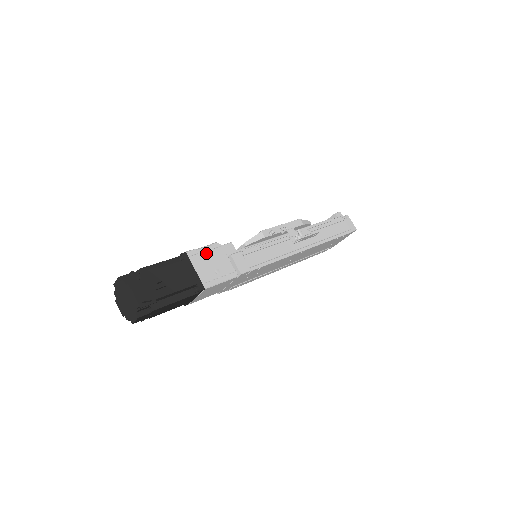
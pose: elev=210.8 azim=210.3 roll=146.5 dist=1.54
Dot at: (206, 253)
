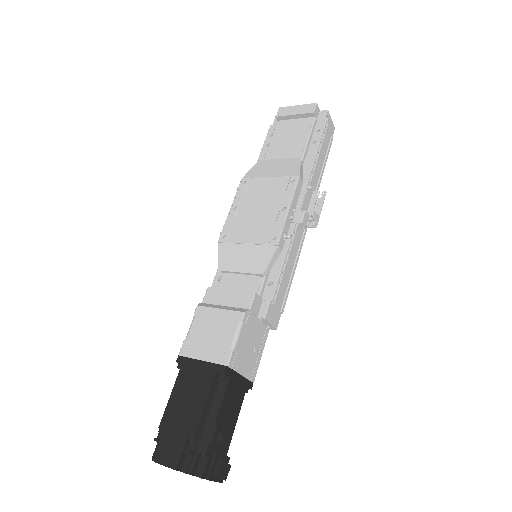
Dot at: (242, 341)
